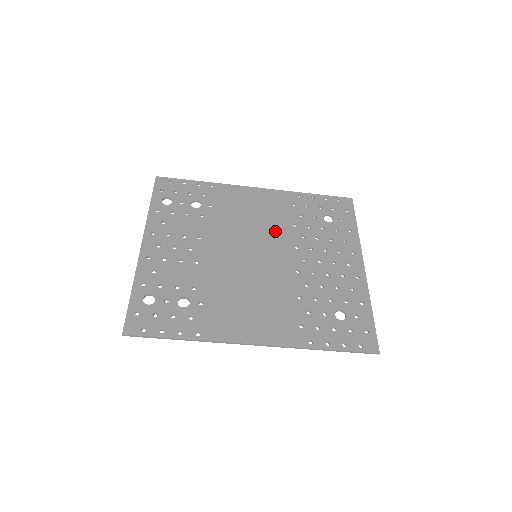
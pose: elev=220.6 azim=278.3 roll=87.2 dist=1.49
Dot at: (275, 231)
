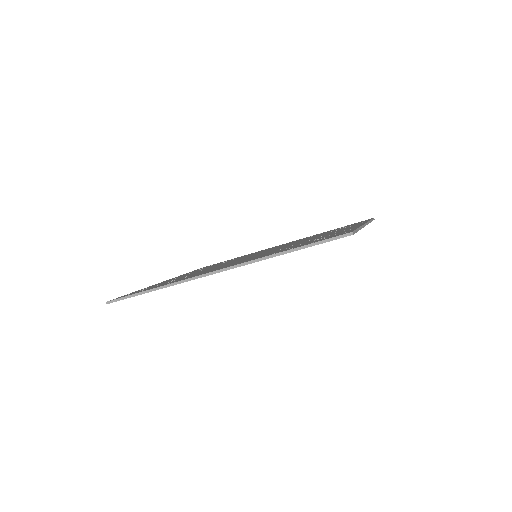
Dot at: occluded
